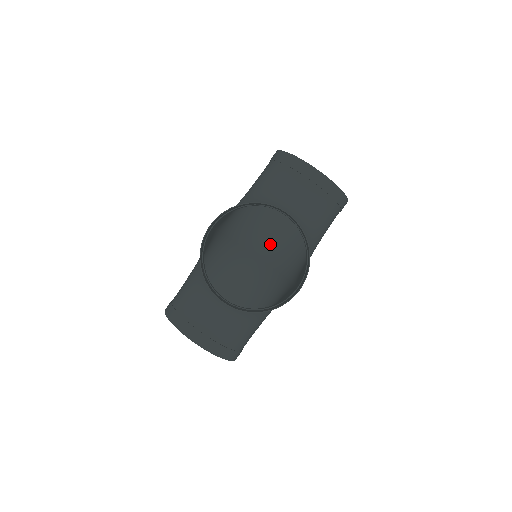
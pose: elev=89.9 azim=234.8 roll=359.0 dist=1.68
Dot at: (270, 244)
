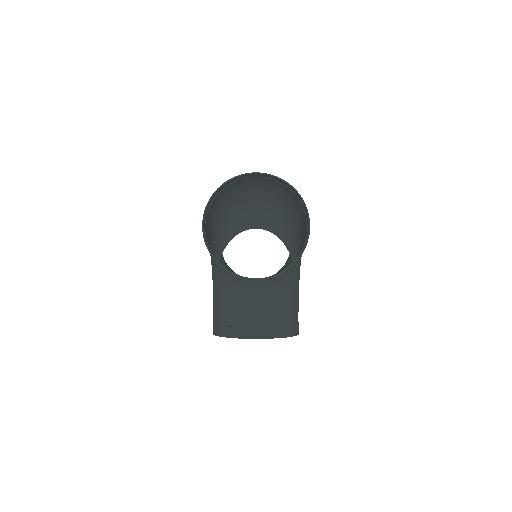
Dot at: (261, 213)
